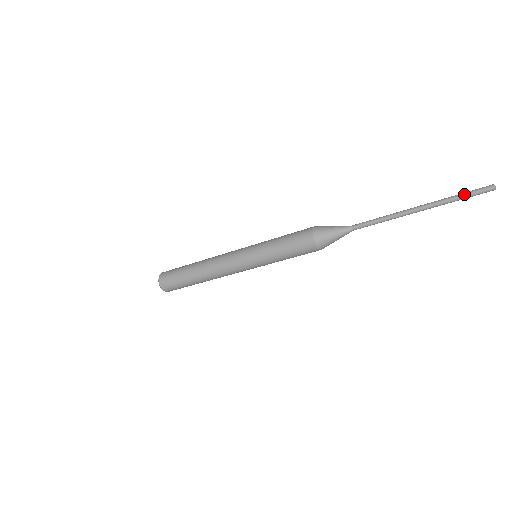
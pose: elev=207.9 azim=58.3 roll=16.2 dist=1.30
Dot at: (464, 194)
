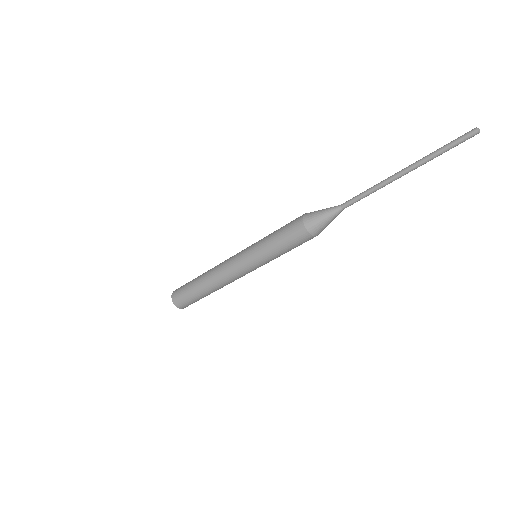
Dot at: (447, 144)
